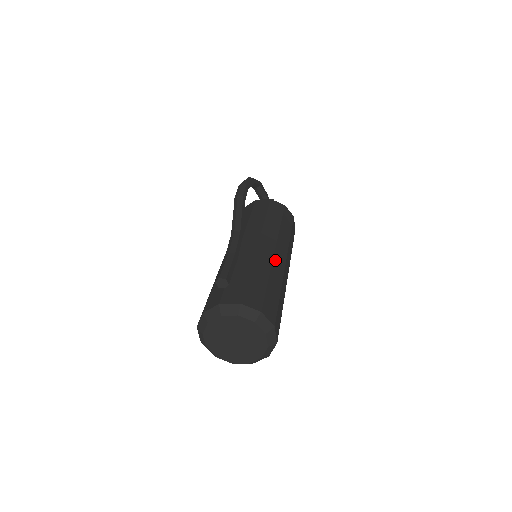
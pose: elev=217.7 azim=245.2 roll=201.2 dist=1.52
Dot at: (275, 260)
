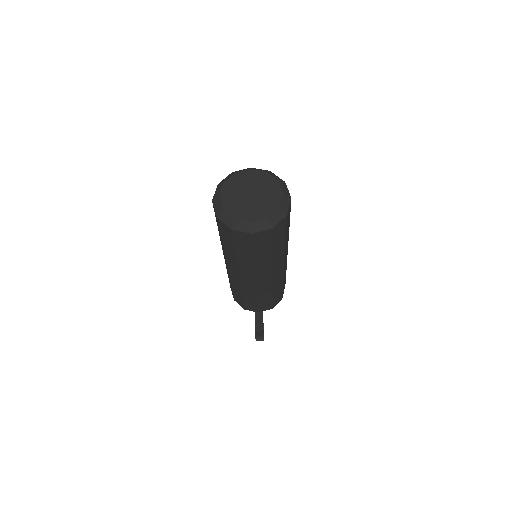
Dot at: occluded
